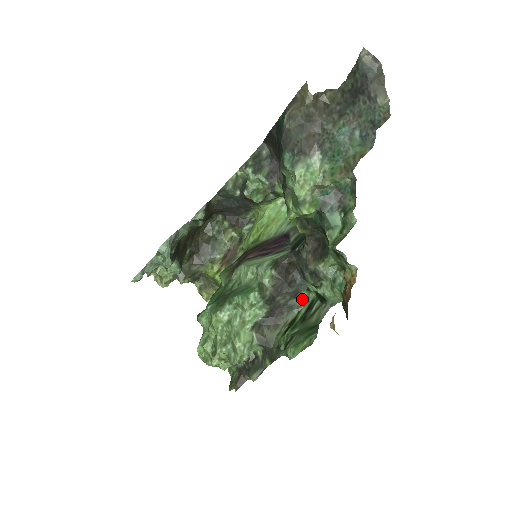
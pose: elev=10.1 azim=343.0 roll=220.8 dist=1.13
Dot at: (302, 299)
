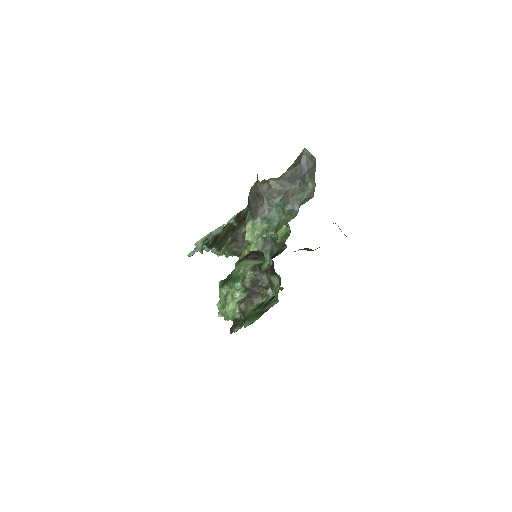
Dot at: (271, 292)
